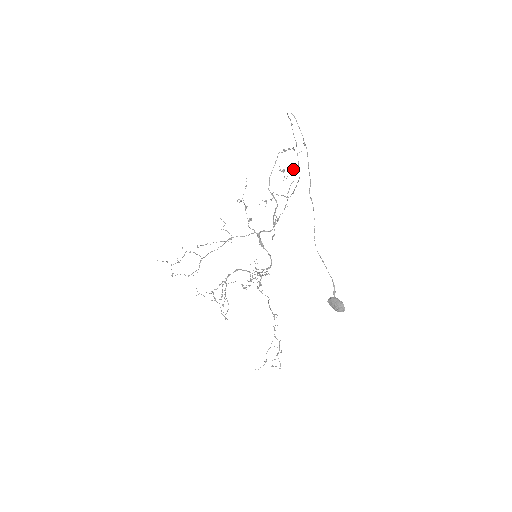
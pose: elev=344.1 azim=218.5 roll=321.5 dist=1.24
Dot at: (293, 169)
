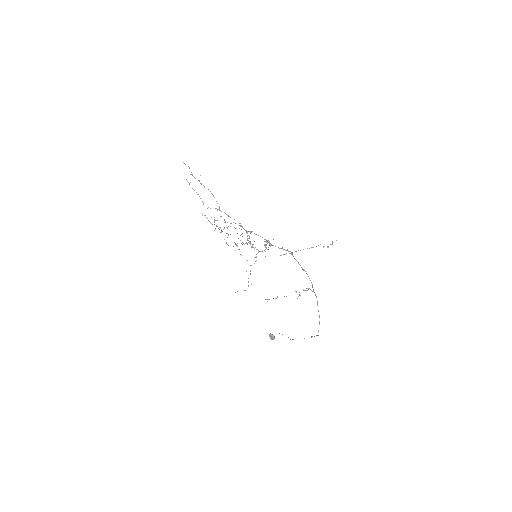
Dot at: occluded
